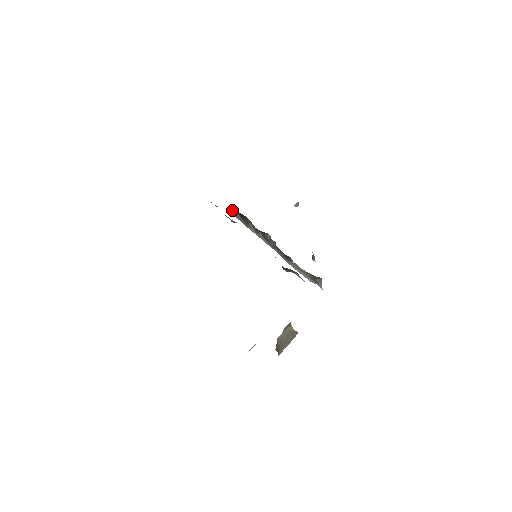
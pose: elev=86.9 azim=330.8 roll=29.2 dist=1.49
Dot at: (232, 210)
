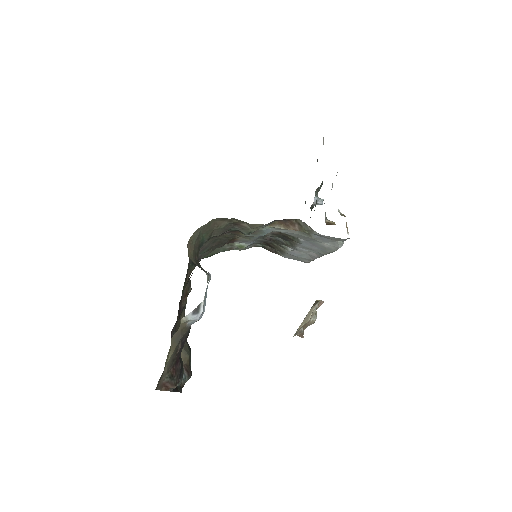
Dot at: (270, 251)
